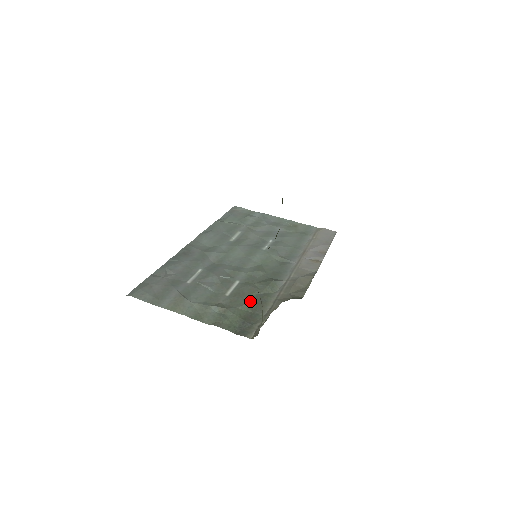
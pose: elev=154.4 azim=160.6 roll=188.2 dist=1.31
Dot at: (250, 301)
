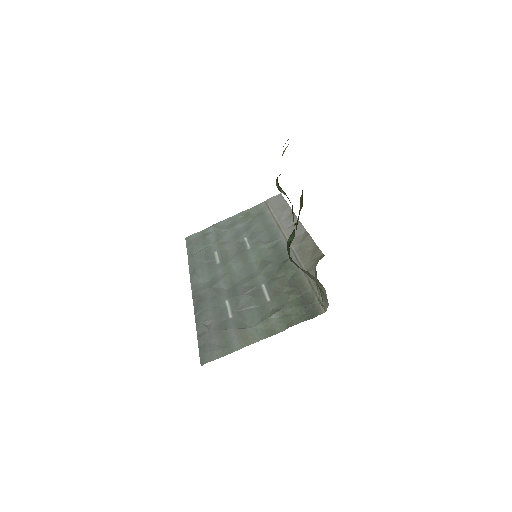
Dot at: (290, 290)
